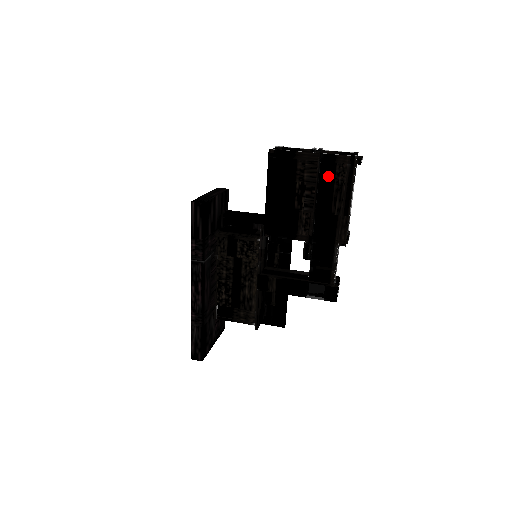
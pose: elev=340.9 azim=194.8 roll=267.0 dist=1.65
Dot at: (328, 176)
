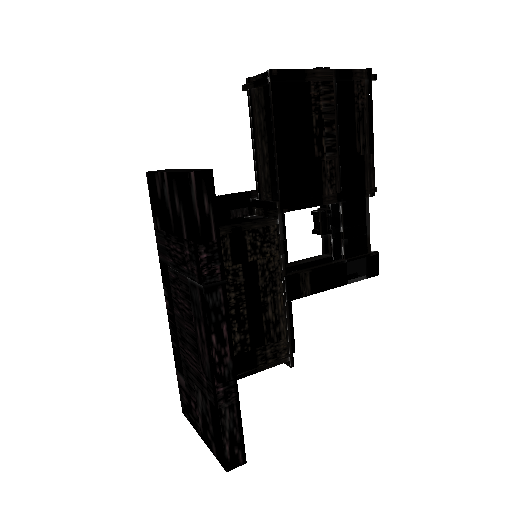
Dot at: (347, 101)
